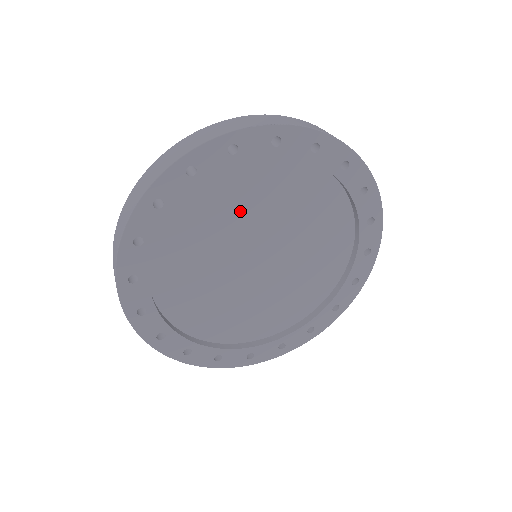
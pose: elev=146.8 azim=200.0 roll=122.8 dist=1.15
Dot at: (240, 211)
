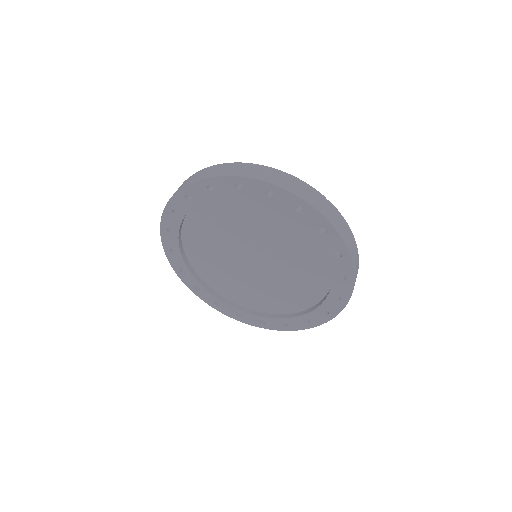
Dot at: (244, 224)
